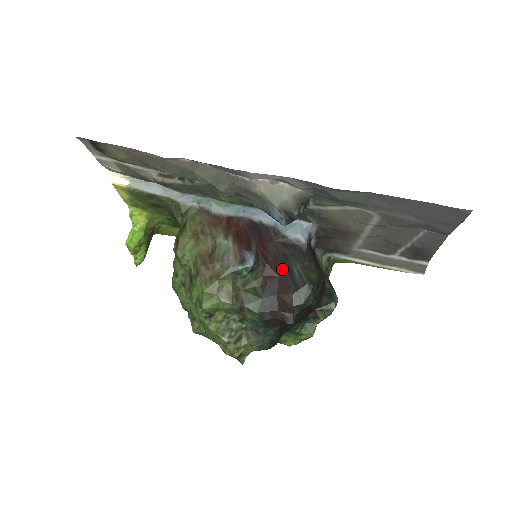
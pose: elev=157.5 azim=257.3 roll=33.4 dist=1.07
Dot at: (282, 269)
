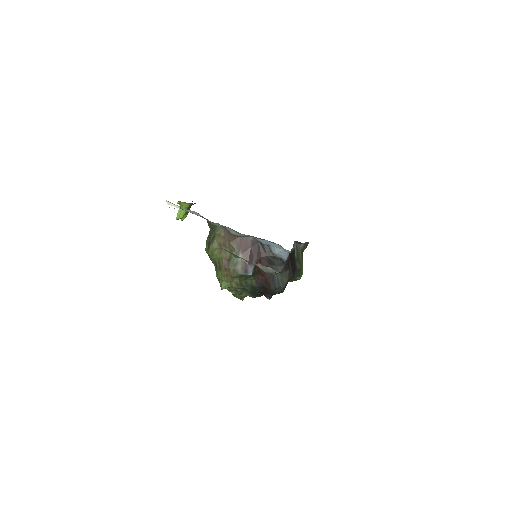
Dot at: (269, 274)
